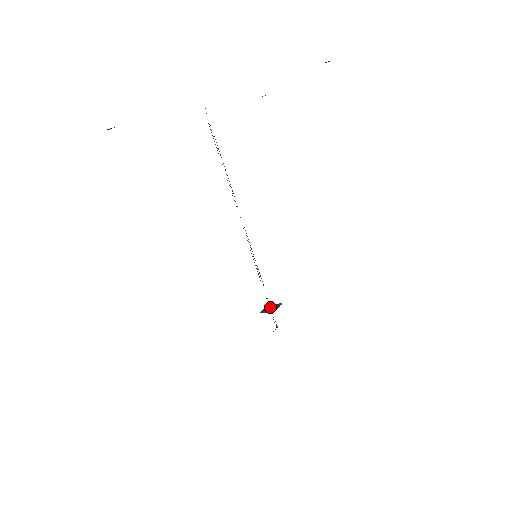
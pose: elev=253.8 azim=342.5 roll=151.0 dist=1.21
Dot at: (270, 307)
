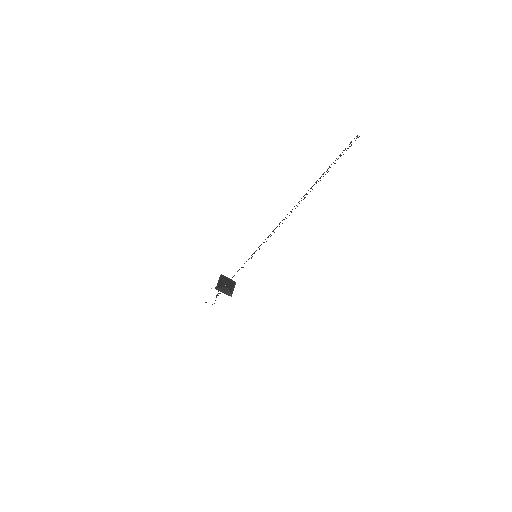
Dot at: (225, 283)
